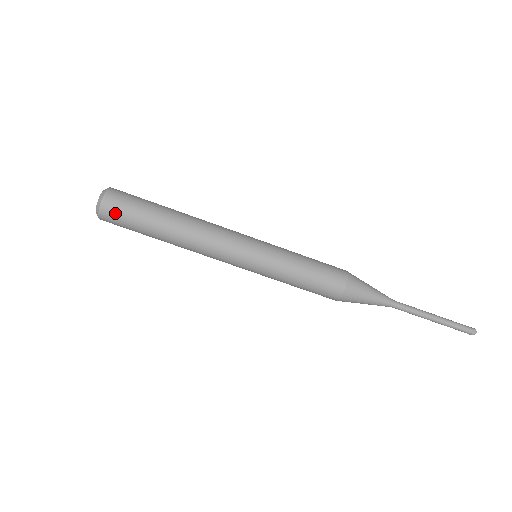
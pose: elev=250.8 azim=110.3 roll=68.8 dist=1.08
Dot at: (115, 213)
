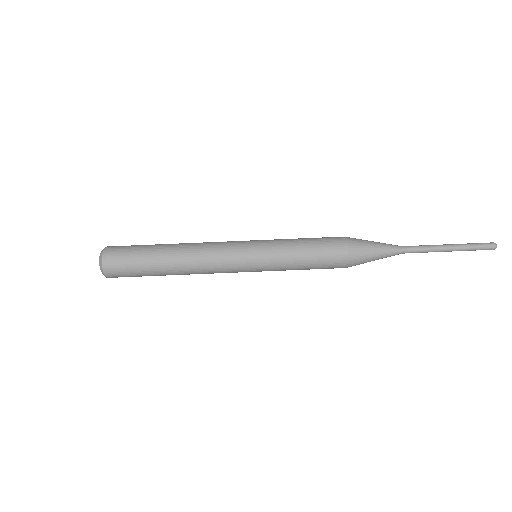
Dot at: (119, 274)
